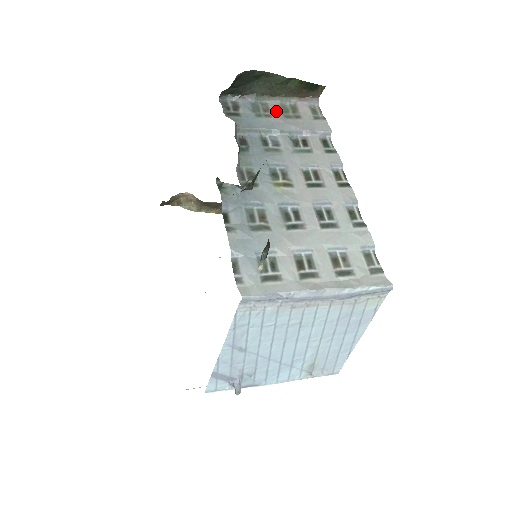
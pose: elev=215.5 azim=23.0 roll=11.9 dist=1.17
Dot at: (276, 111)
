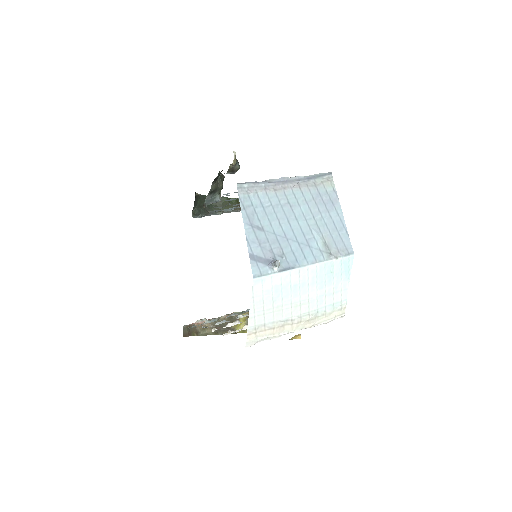
Dot at: occluded
